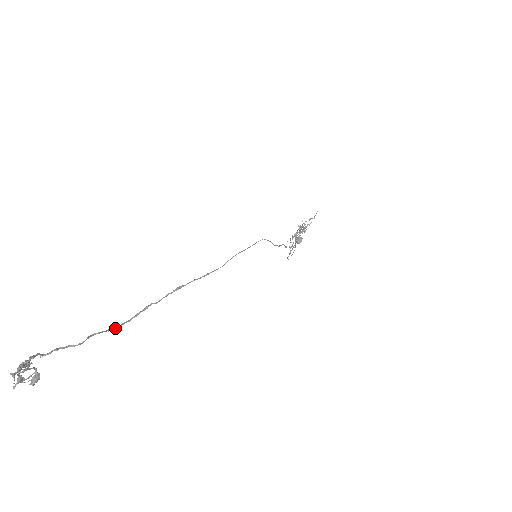
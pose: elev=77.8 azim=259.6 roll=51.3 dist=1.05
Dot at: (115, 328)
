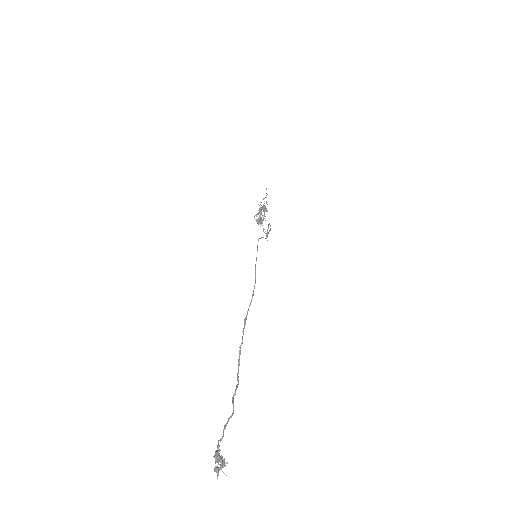
Dot at: occluded
